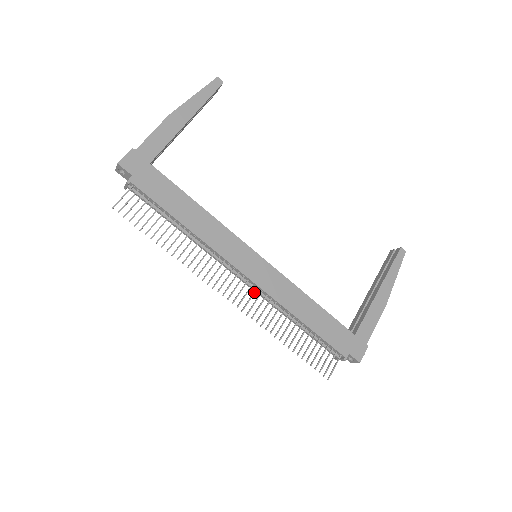
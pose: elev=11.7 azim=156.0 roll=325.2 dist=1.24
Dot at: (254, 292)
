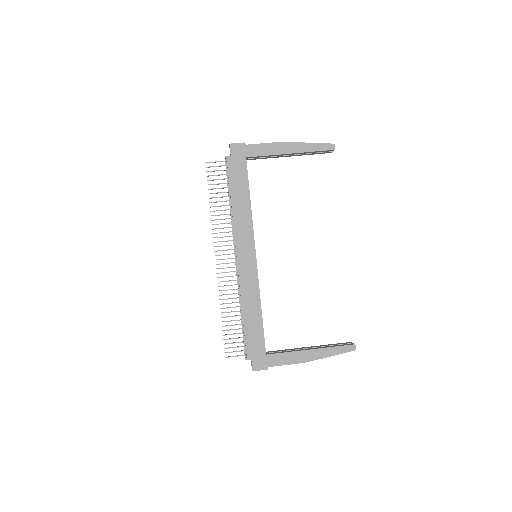
Dot at: (233, 271)
